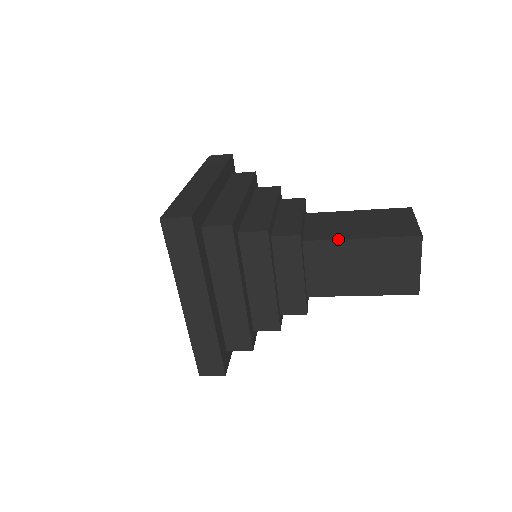
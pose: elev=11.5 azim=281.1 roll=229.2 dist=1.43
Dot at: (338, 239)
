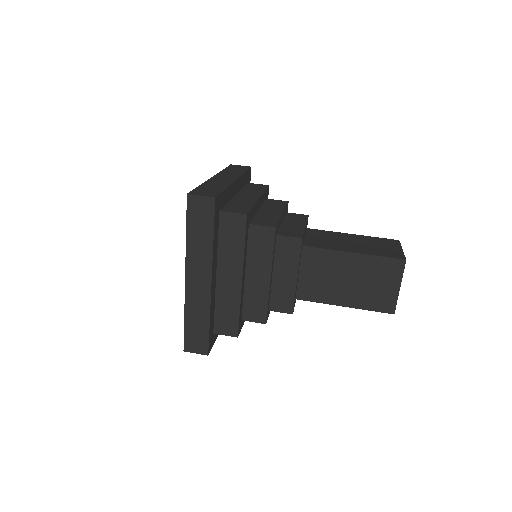
Dot at: occluded
